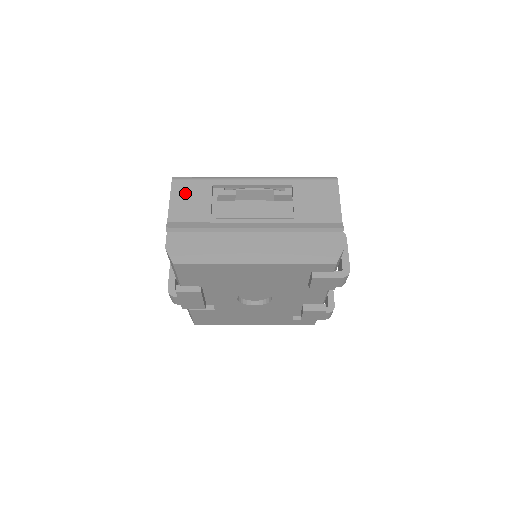
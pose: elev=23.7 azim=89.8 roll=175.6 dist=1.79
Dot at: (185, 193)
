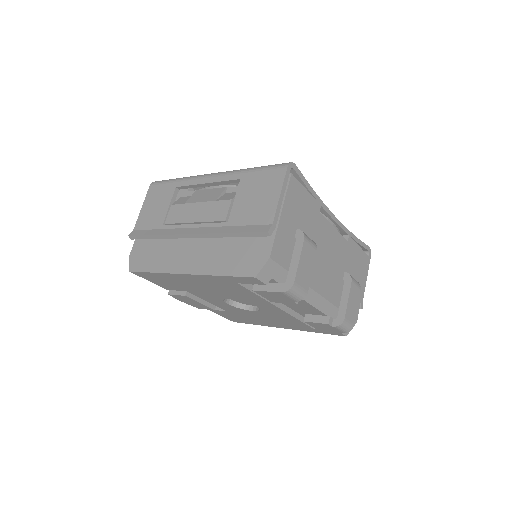
Dot at: (154, 199)
